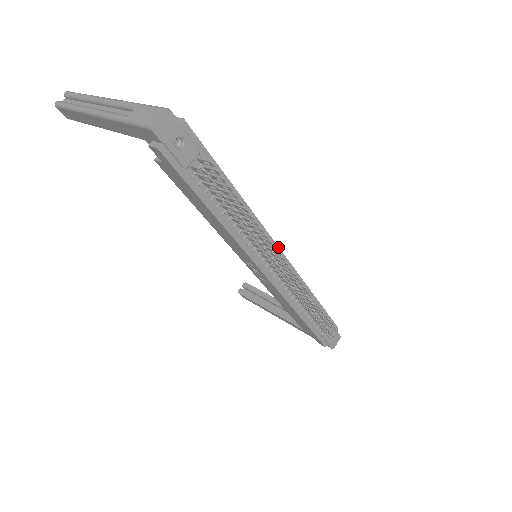
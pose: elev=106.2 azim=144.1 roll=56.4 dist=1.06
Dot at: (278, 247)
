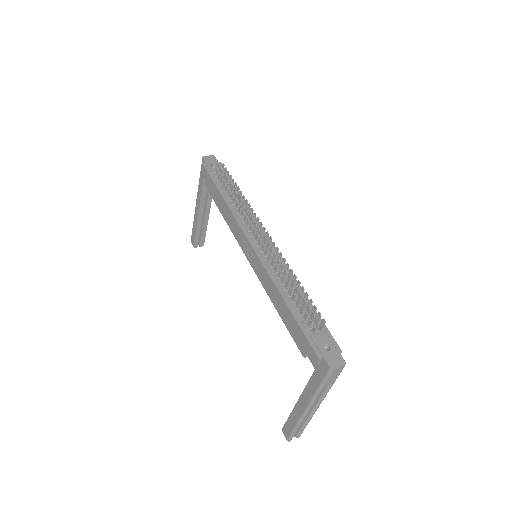
Dot at: occluded
